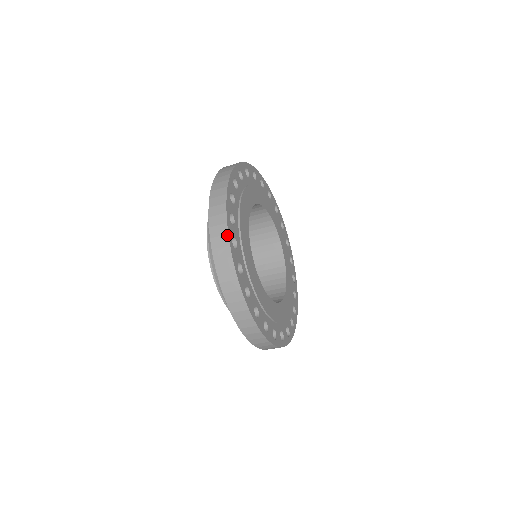
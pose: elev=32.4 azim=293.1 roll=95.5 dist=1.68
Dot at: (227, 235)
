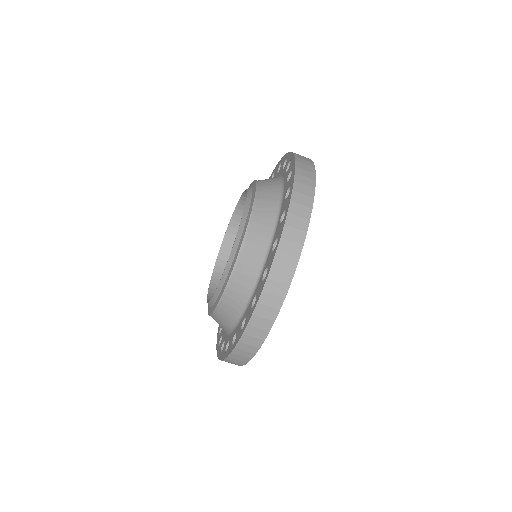
Dot at: (314, 168)
